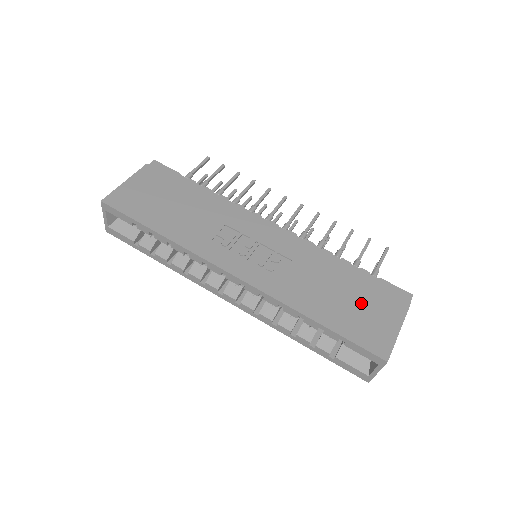
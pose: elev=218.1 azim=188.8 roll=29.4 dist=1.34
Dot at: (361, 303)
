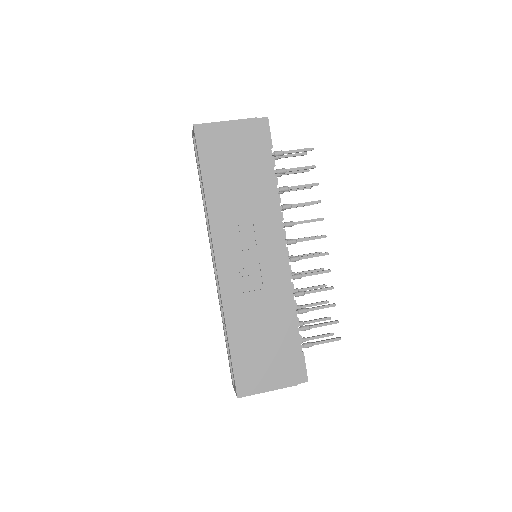
Dot at: (268, 355)
